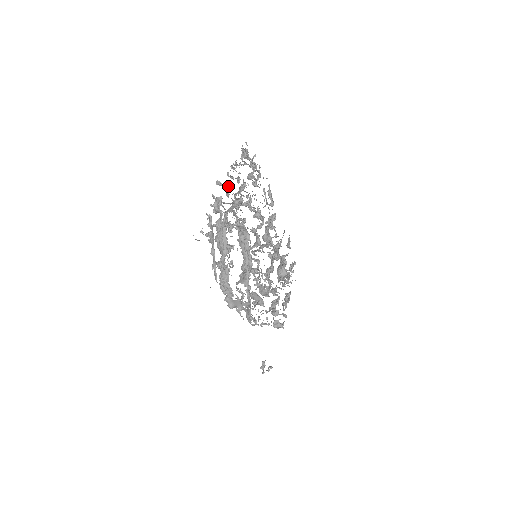
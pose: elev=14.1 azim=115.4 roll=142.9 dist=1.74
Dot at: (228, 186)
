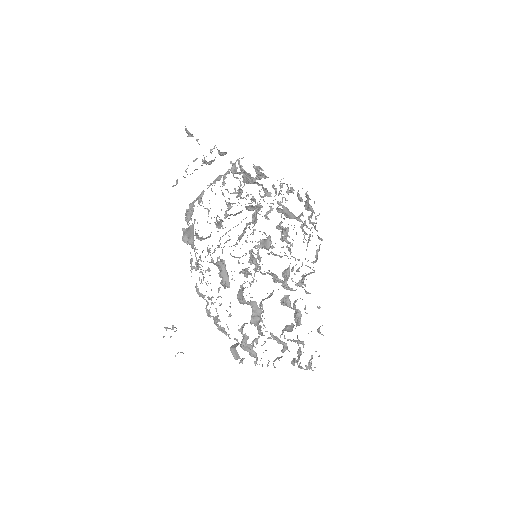
Dot at: (261, 174)
